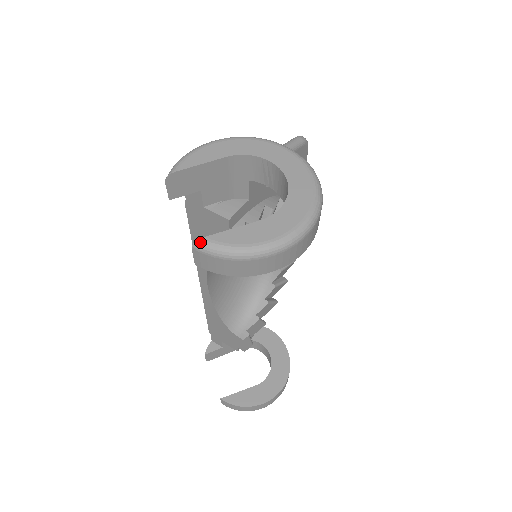
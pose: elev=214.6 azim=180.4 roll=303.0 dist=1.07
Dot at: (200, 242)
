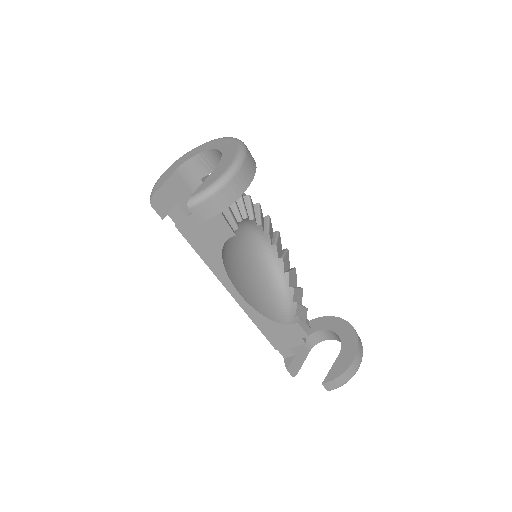
Dot at: (190, 200)
